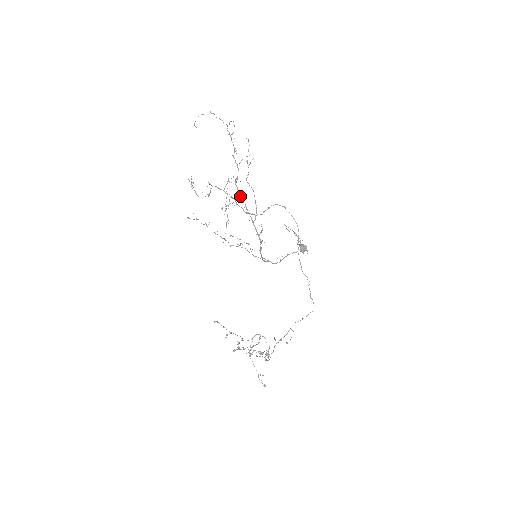
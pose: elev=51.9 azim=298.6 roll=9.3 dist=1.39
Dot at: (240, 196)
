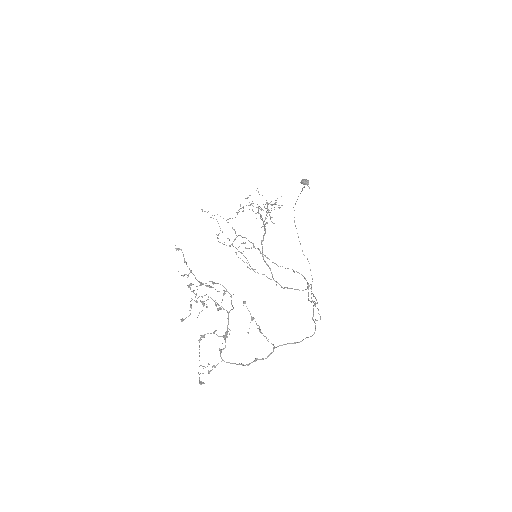
Dot at: (259, 213)
